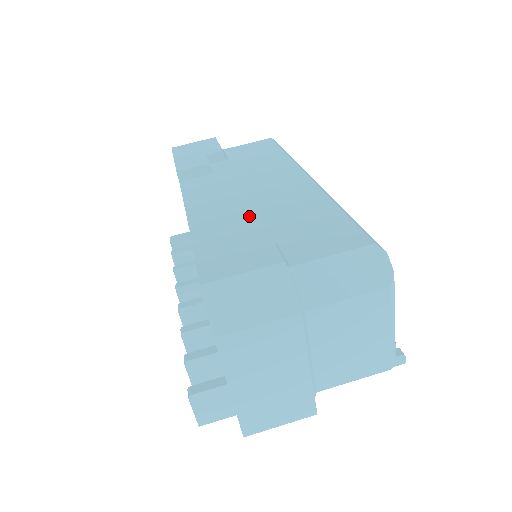
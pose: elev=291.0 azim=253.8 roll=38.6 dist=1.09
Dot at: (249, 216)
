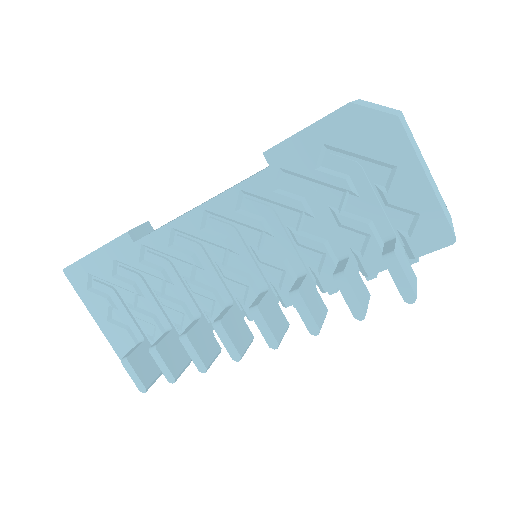
Dot at: occluded
